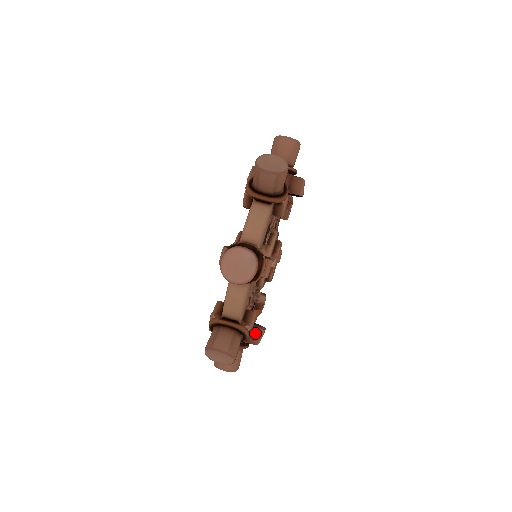
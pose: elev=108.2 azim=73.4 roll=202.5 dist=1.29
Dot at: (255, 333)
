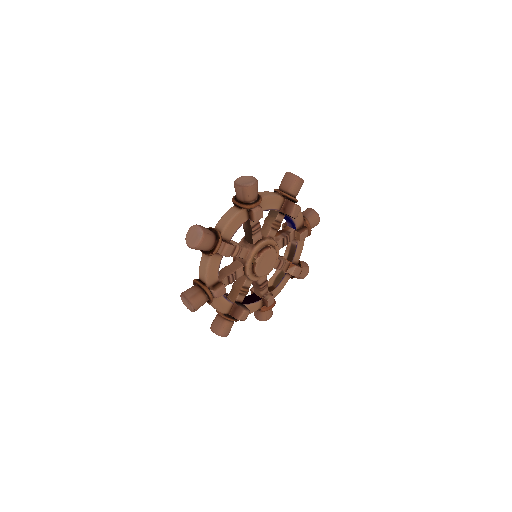
Dot at: (238, 310)
